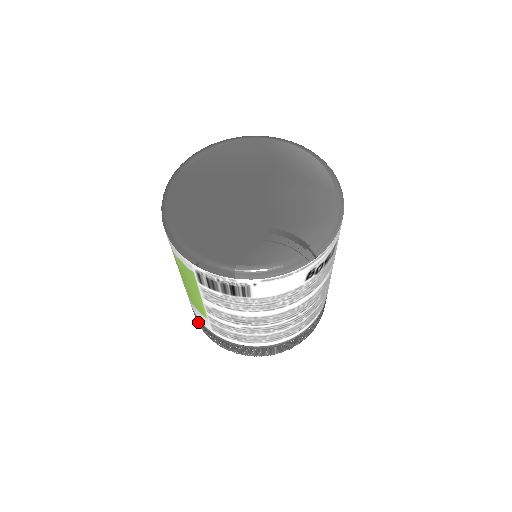
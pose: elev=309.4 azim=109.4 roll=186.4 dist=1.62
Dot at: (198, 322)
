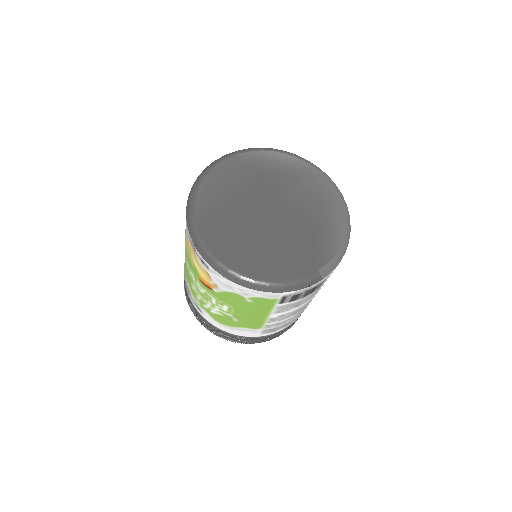
Dot at: (232, 339)
